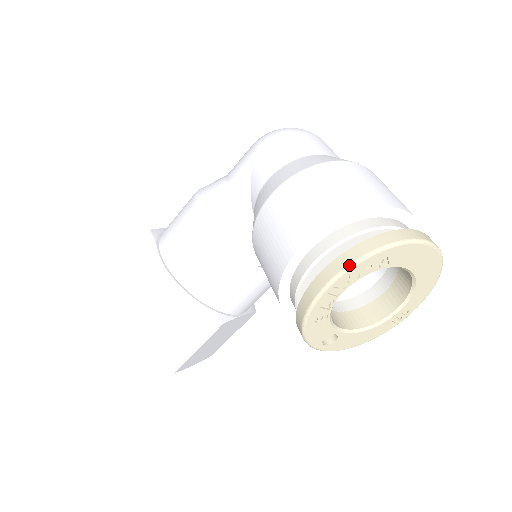
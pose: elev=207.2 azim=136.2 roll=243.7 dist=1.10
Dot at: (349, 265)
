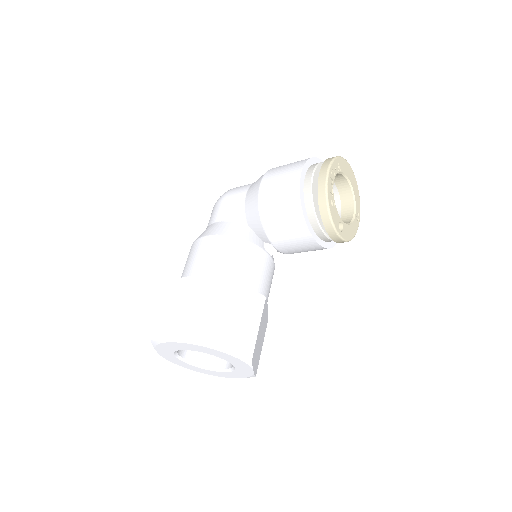
Dot at: (329, 165)
